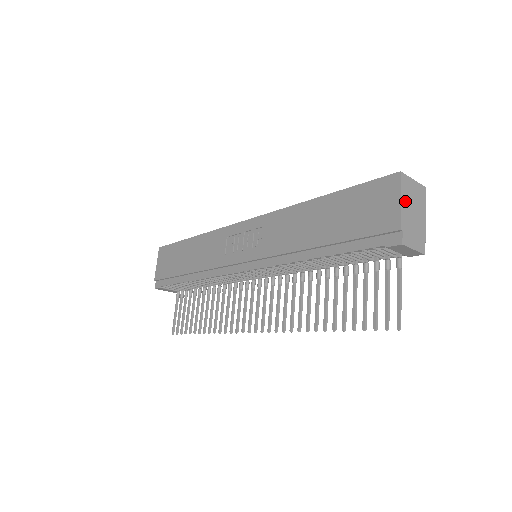
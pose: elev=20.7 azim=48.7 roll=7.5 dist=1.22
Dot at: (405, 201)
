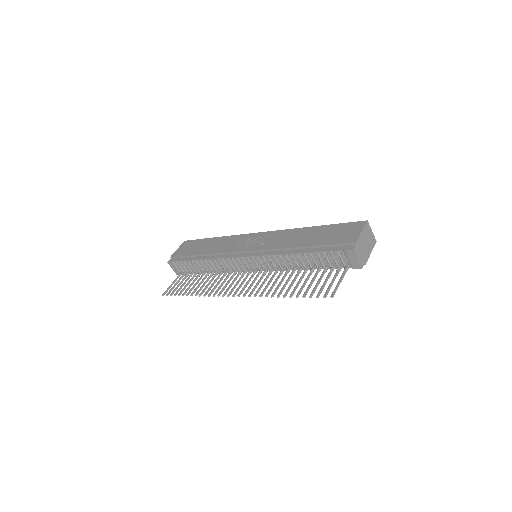
Dot at: (364, 235)
